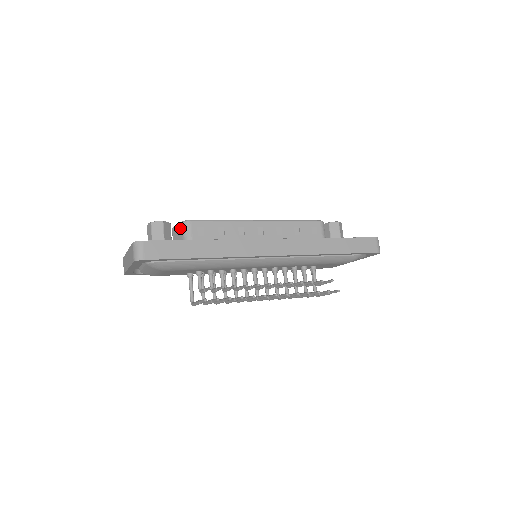
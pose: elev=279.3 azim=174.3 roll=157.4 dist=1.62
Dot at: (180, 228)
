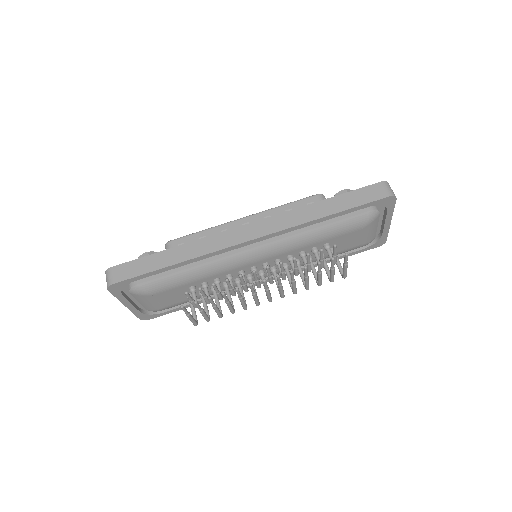
Dot at: occluded
